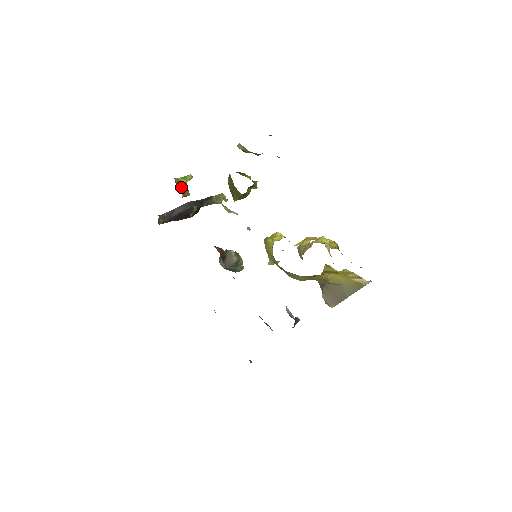
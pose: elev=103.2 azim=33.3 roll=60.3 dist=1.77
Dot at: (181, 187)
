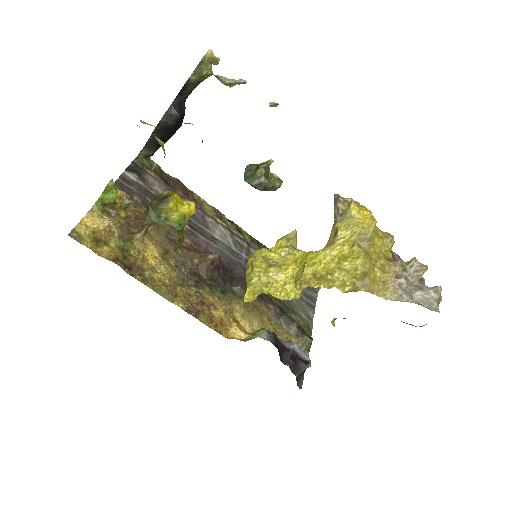
Dot at: (112, 205)
